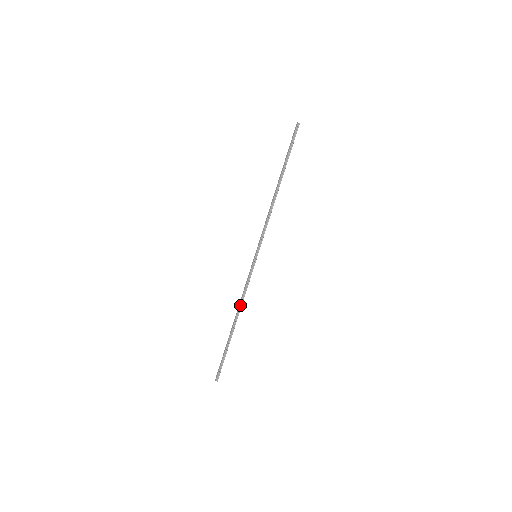
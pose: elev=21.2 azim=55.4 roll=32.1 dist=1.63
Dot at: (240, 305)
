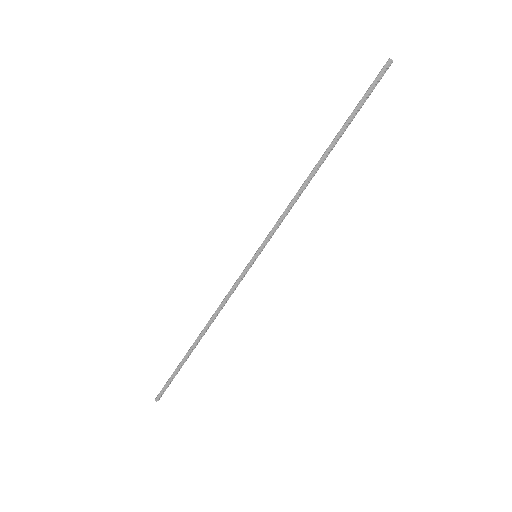
Dot at: (215, 317)
